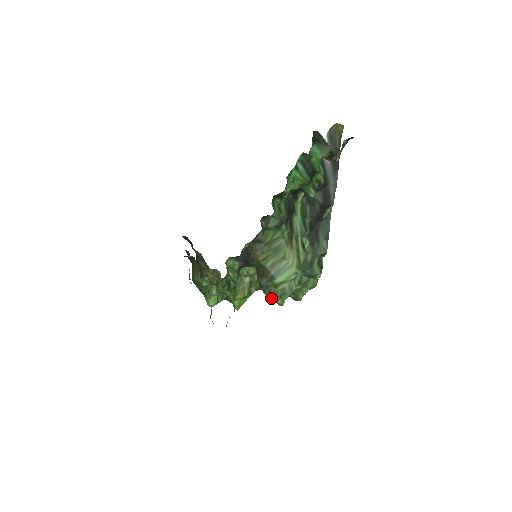
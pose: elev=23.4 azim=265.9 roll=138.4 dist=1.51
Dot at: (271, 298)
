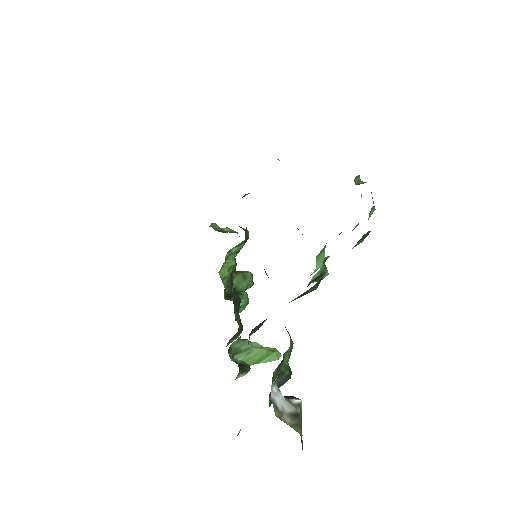
Dot at: occluded
